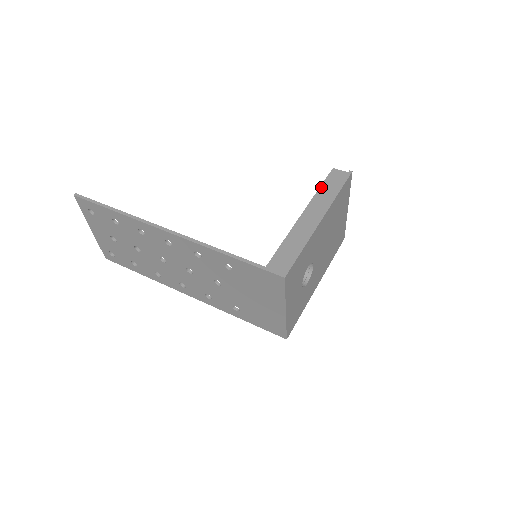
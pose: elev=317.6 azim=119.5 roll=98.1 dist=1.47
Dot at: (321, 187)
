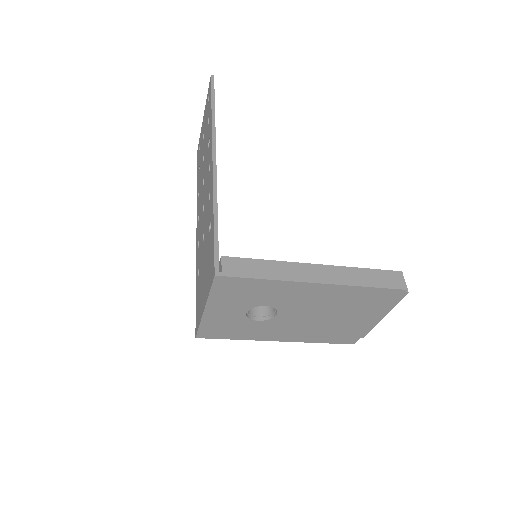
Dot at: (366, 269)
